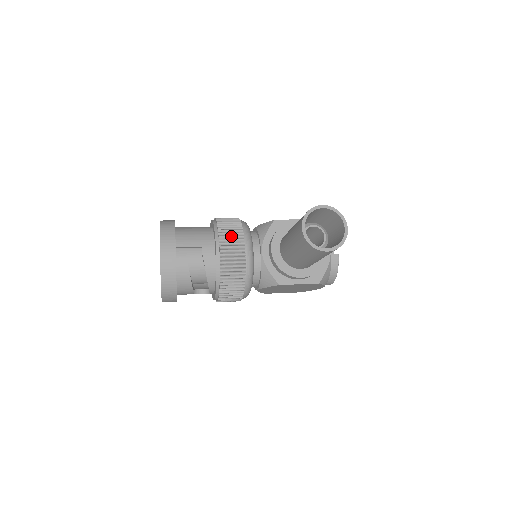
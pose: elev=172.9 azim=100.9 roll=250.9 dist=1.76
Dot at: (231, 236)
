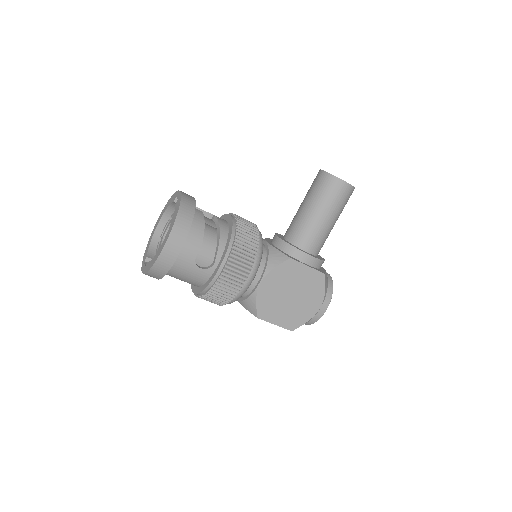
Dot at: occluded
